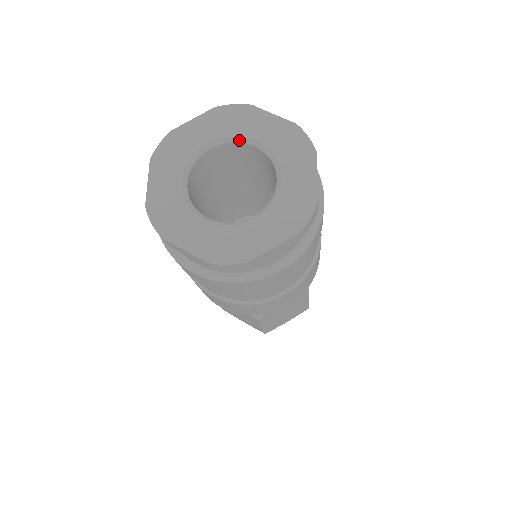
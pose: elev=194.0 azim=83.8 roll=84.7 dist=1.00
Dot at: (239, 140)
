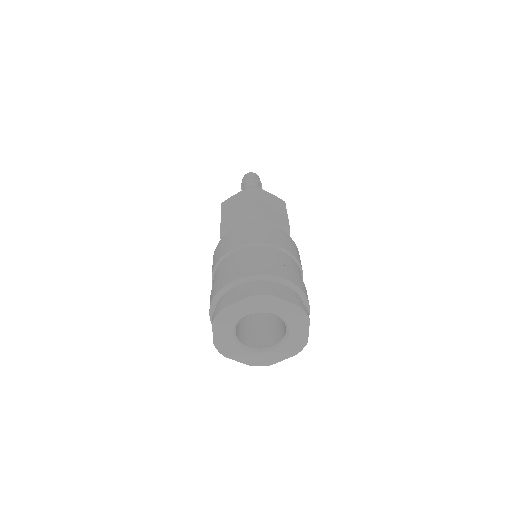
Dot at: occluded
